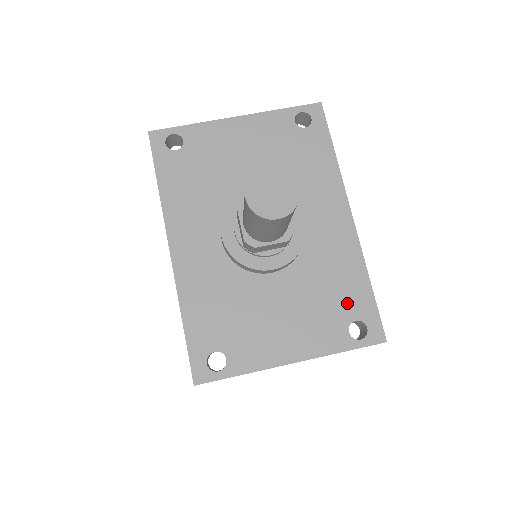
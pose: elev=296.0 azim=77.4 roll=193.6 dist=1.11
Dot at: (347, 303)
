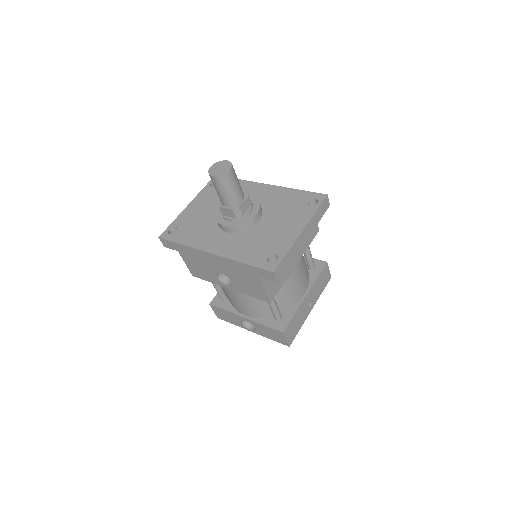
Dot at: (298, 201)
